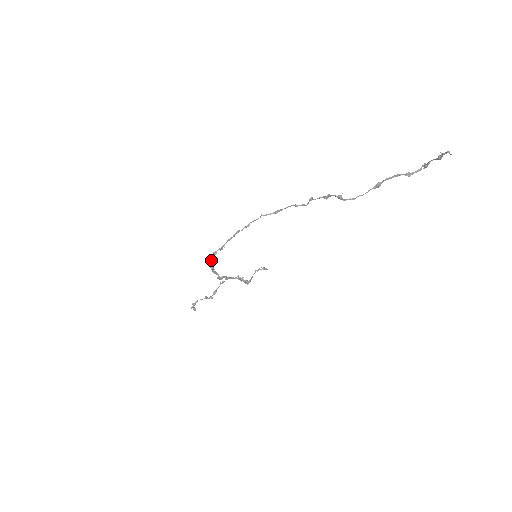
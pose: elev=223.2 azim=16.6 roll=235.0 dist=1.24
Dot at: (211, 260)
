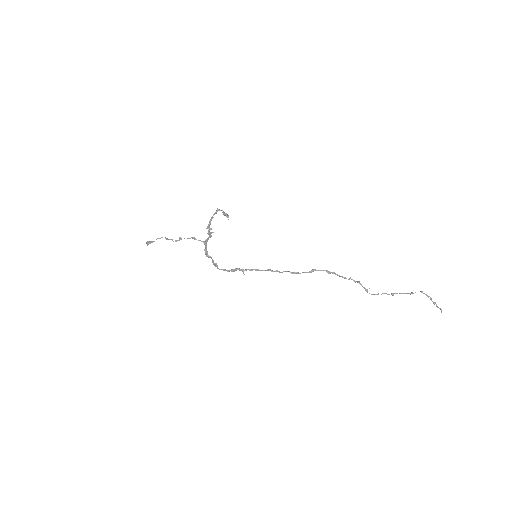
Dot at: (225, 270)
